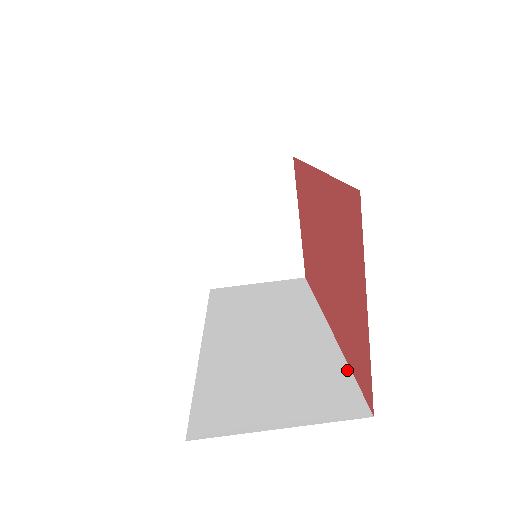
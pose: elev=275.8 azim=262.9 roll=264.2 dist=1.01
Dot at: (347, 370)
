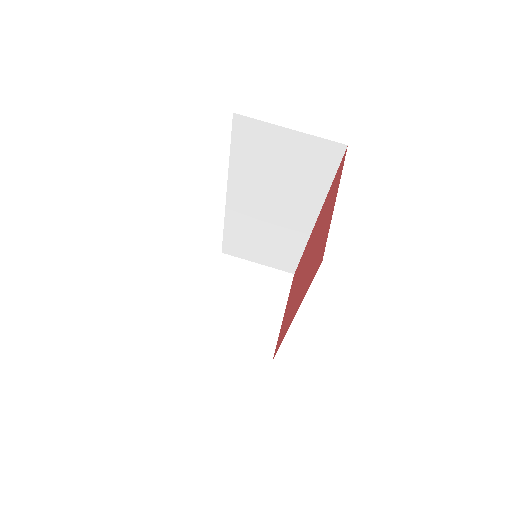
Dot at: occluded
